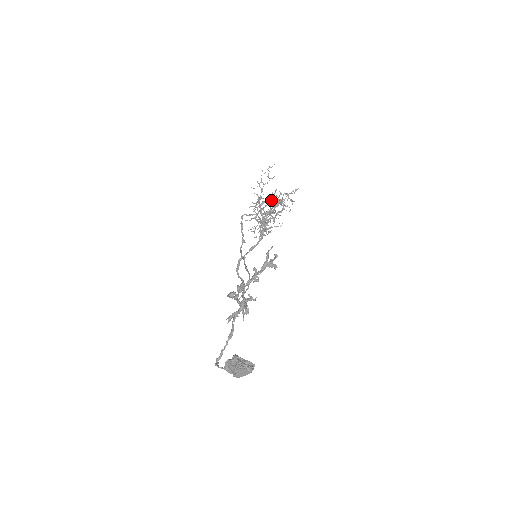
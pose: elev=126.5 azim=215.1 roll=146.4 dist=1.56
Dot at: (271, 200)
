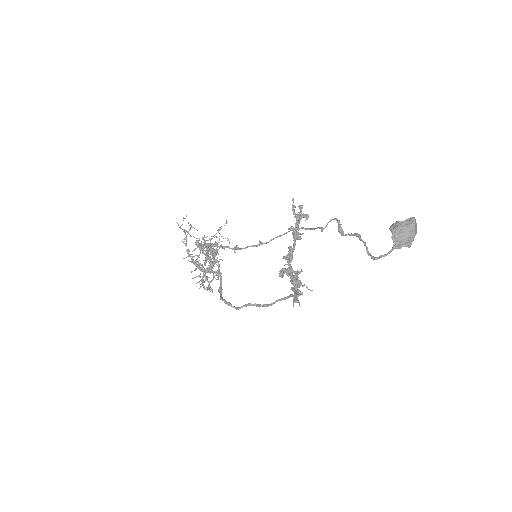
Dot at: (202, 247)
